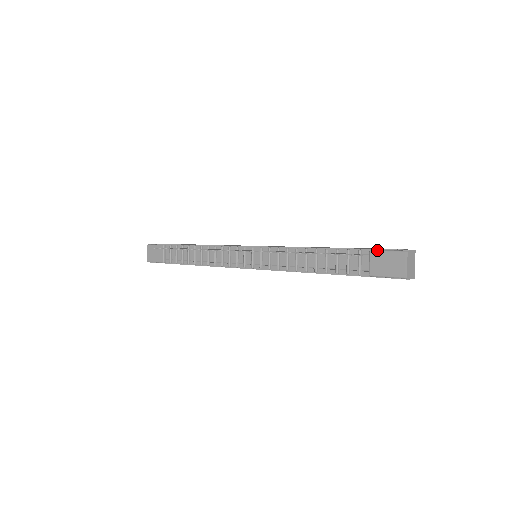
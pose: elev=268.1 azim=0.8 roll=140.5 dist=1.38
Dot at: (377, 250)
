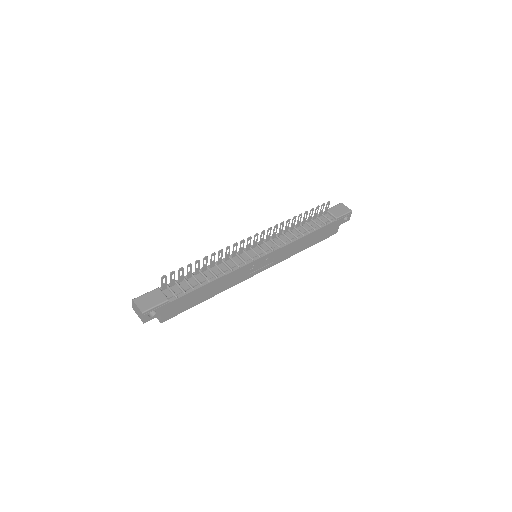
Dot at: (329, 208)
